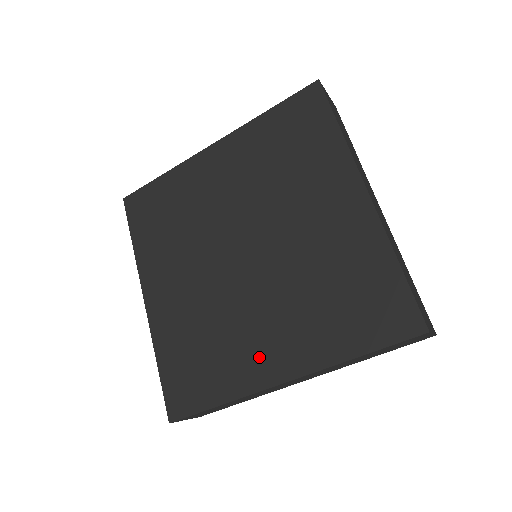
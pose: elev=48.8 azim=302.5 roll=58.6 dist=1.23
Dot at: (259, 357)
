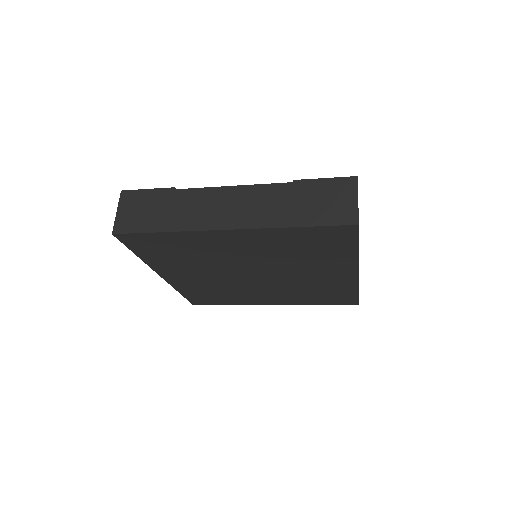
Dot at: (259, 300)
